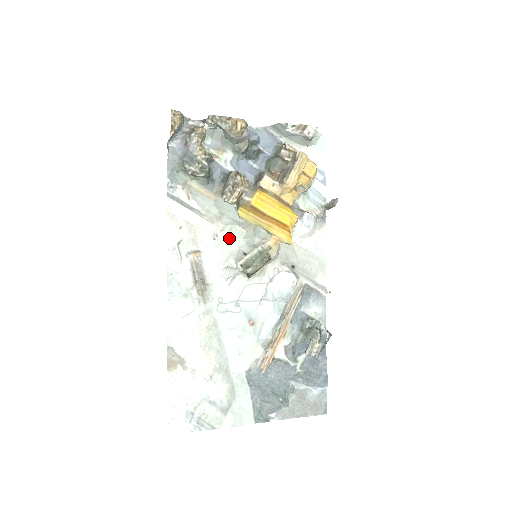
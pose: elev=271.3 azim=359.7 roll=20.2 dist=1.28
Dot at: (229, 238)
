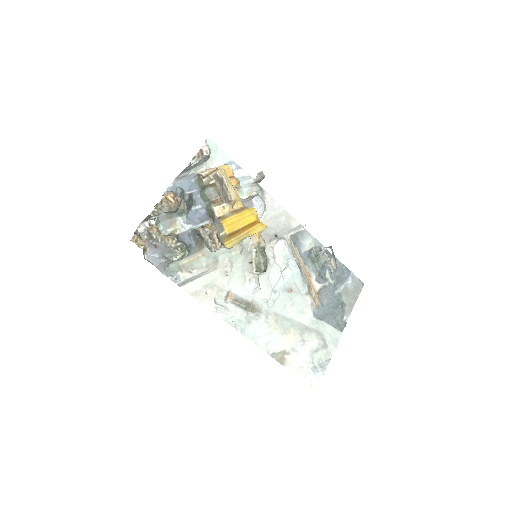
Dot at: (233, 265)
